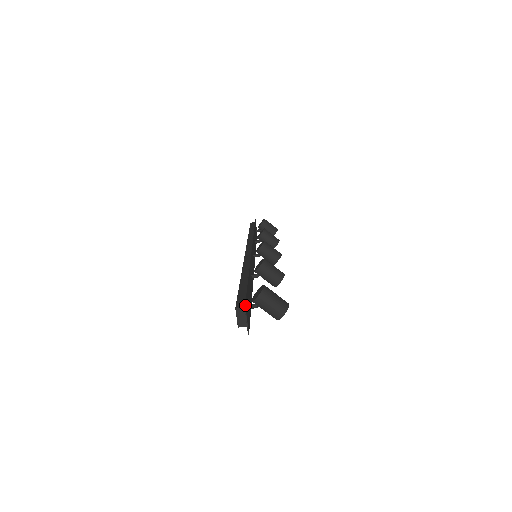
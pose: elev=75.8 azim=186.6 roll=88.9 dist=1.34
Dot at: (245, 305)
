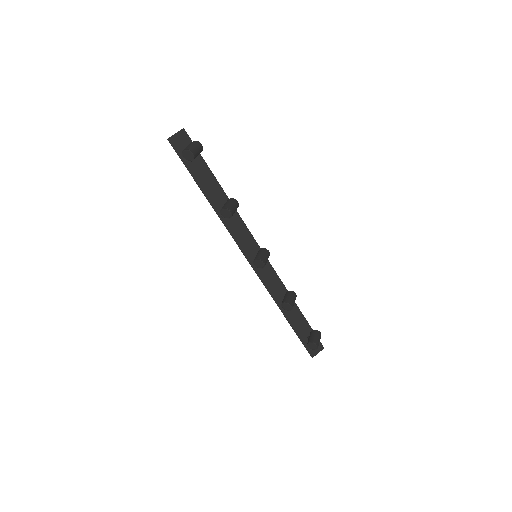
Dot at: (184, 129)
